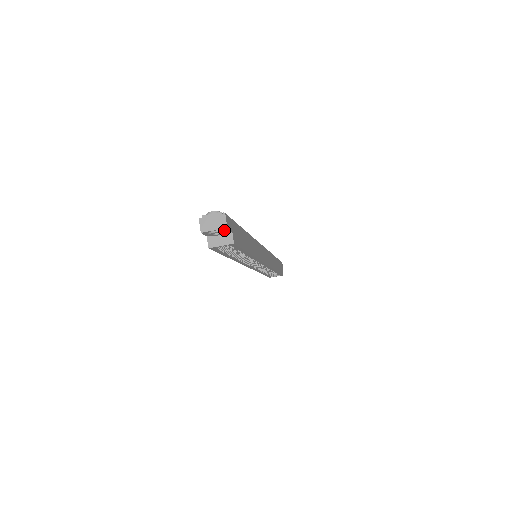
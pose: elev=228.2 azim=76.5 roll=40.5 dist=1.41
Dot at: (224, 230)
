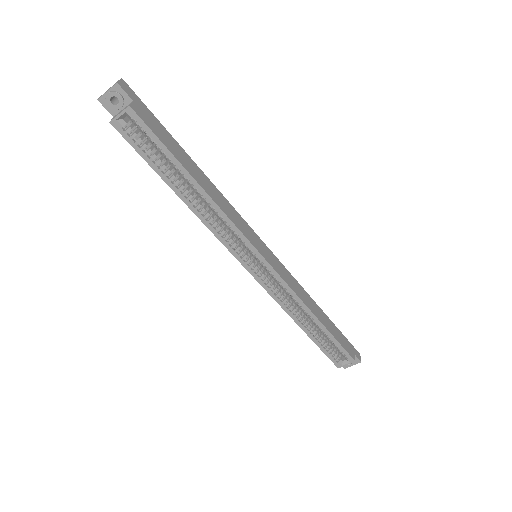
Dot at: (120, 94)
